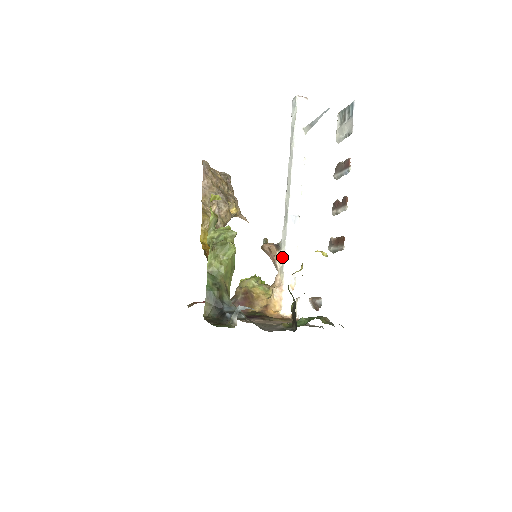
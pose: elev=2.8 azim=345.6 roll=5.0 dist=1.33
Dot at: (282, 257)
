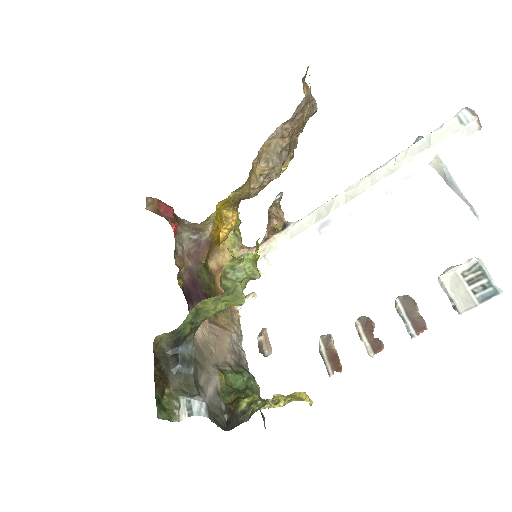
Dot at: (278, 243)
